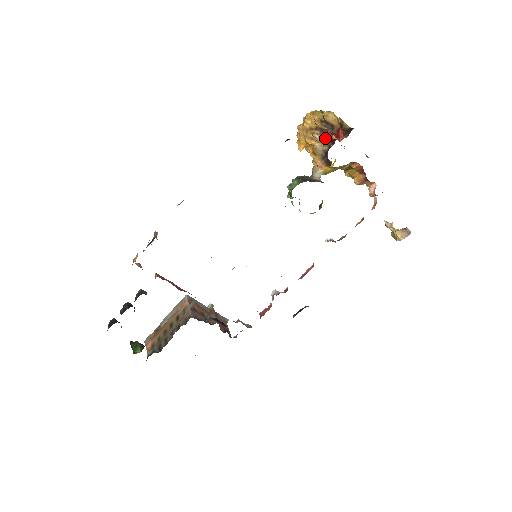
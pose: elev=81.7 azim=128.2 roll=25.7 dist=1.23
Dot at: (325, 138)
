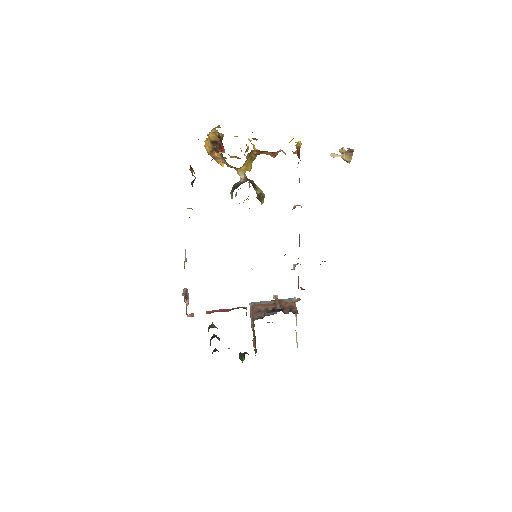
Dot at: (219, 154)
